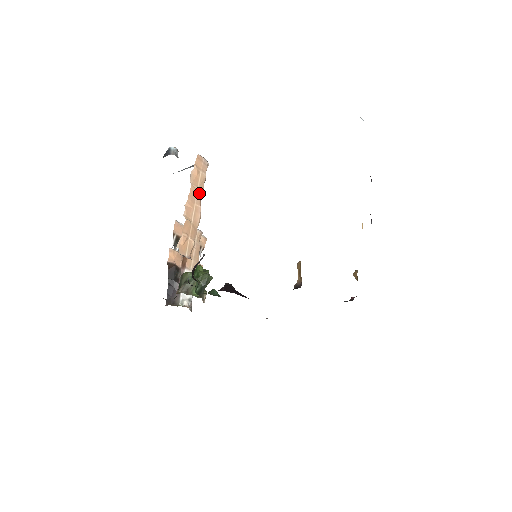
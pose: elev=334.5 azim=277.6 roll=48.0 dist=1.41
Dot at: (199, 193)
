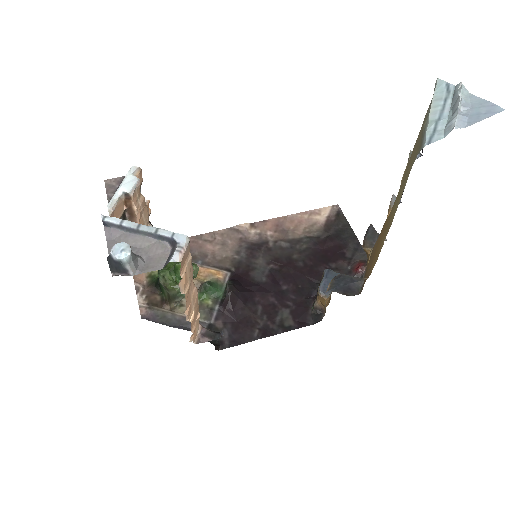
Dot at: (191, 281)
